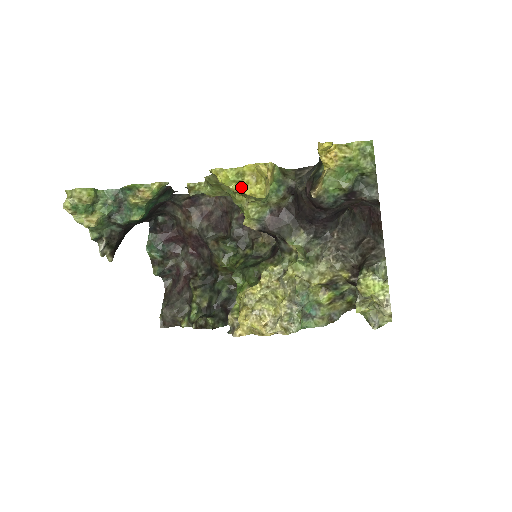
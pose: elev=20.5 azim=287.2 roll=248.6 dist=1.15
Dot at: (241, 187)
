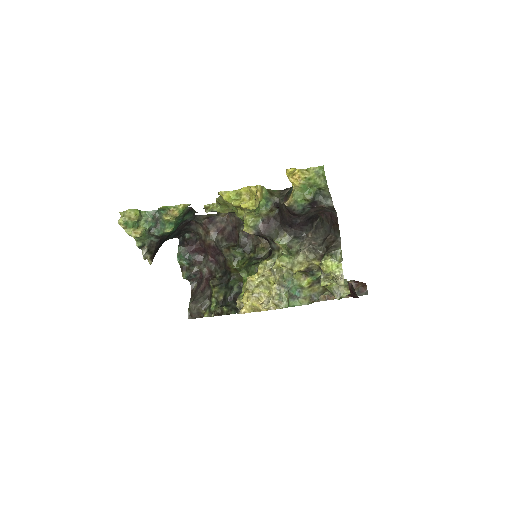
Dot at: (239, 203)
